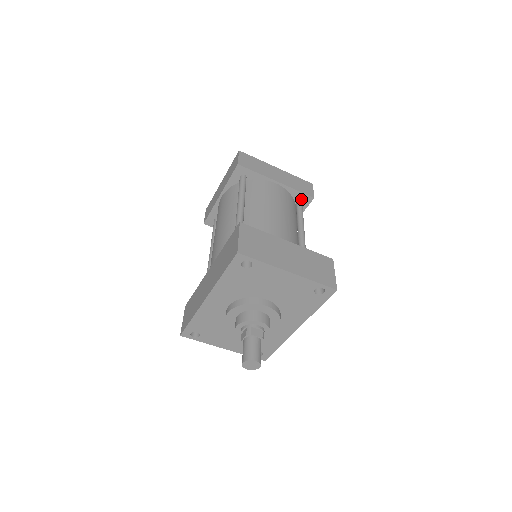
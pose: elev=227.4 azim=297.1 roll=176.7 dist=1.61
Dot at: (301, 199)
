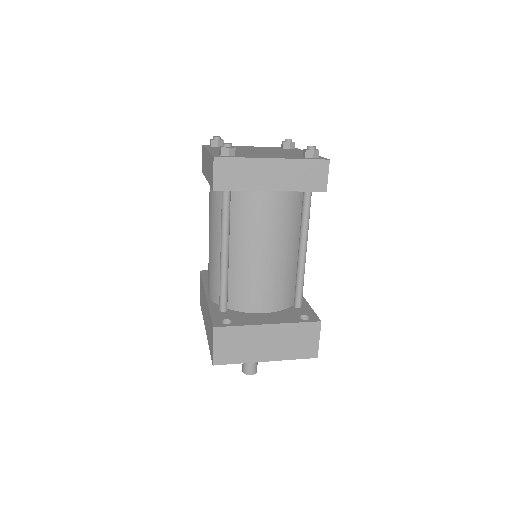
Dot at: occluded
